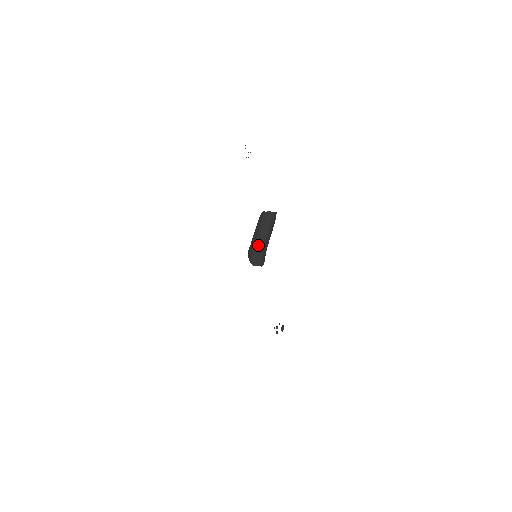
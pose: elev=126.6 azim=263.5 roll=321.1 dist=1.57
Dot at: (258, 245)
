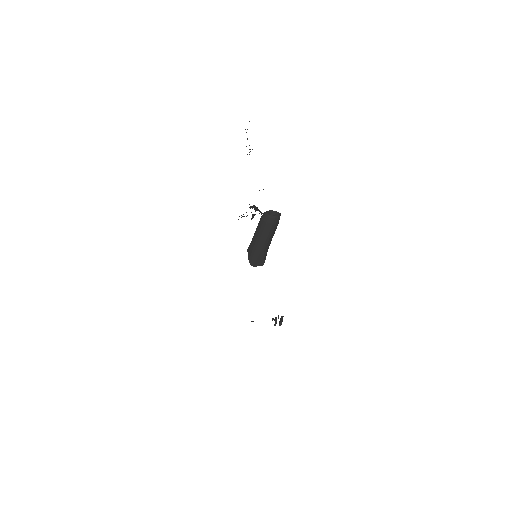
Dot at: (258, 248)
